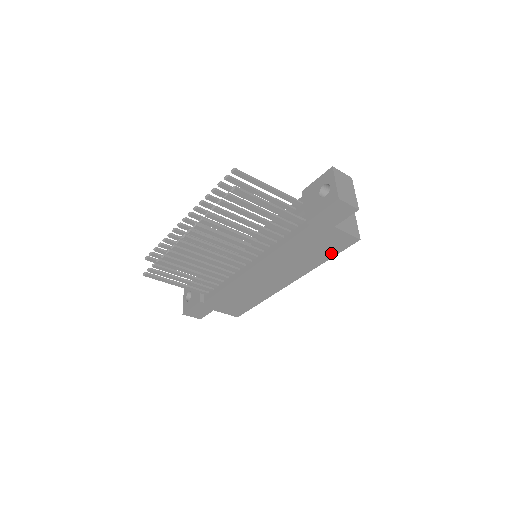
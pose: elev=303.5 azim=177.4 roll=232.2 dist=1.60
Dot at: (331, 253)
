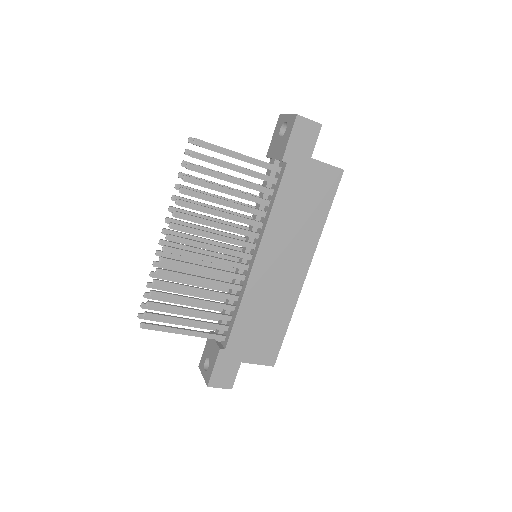
Dot at: (326, 202)
